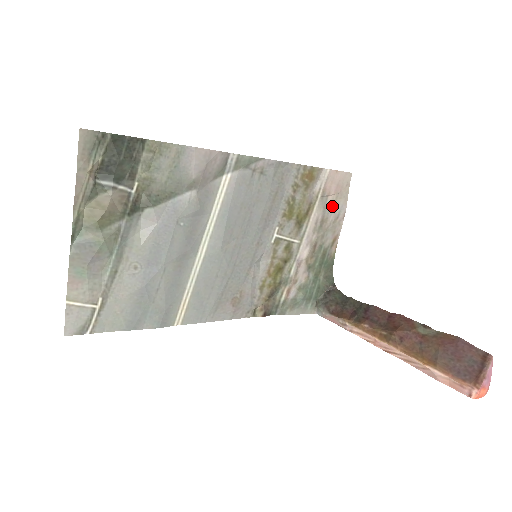
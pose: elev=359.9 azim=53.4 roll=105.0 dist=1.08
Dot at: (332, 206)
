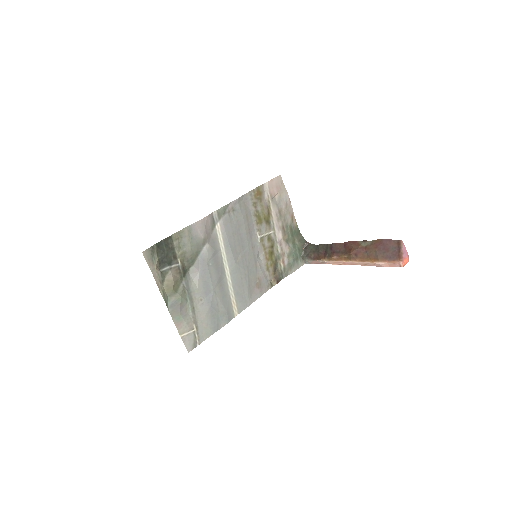
Dot at: (280, 200)
